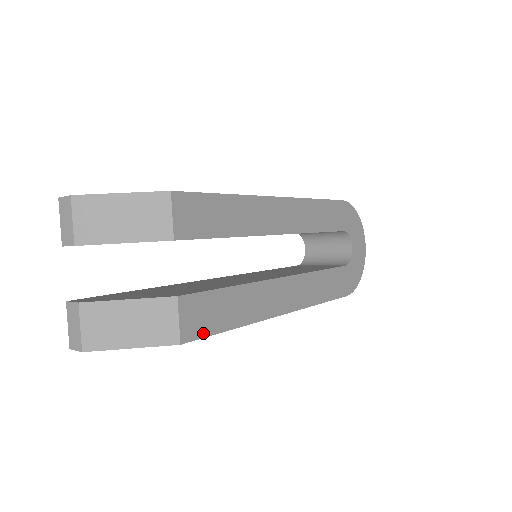
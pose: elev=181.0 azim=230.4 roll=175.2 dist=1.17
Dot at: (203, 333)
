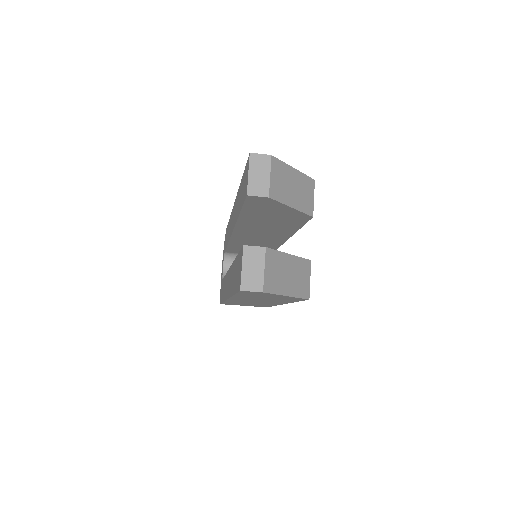
Dot at: occluded
